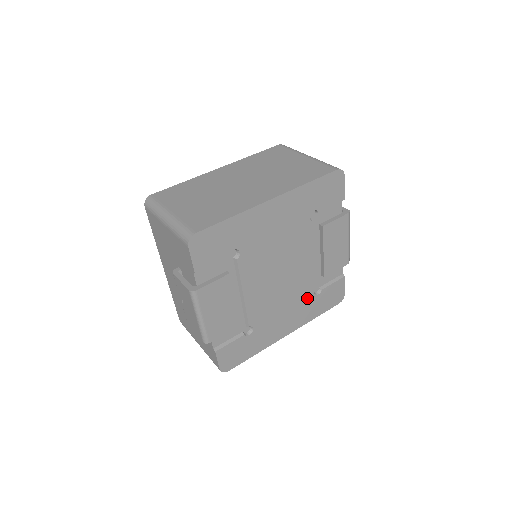
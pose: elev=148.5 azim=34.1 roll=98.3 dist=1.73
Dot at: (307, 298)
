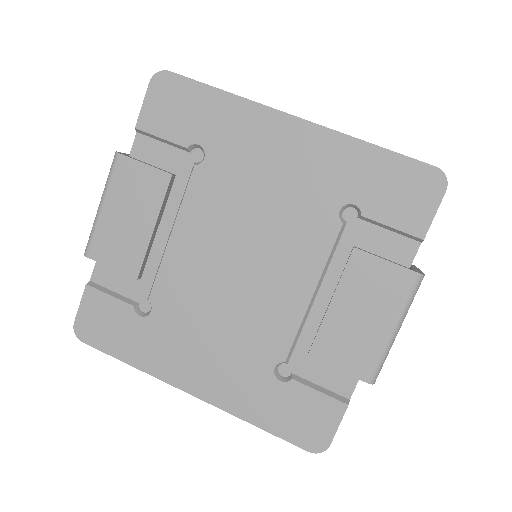
Dot at: (259, 363)
